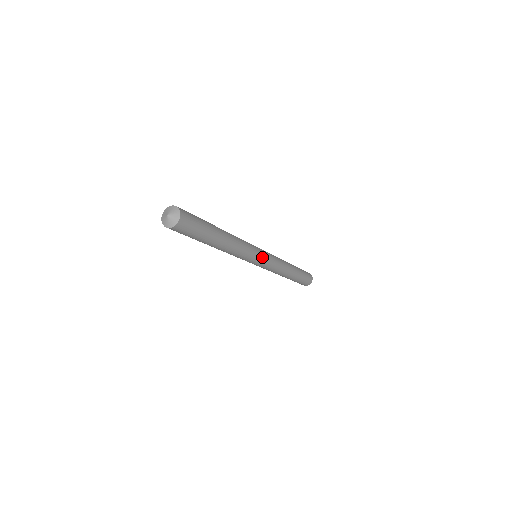
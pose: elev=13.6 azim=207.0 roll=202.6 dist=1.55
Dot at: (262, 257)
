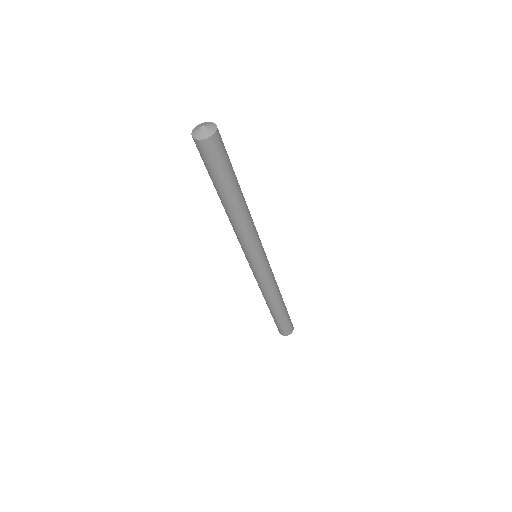
Dot at: (260, 260)
